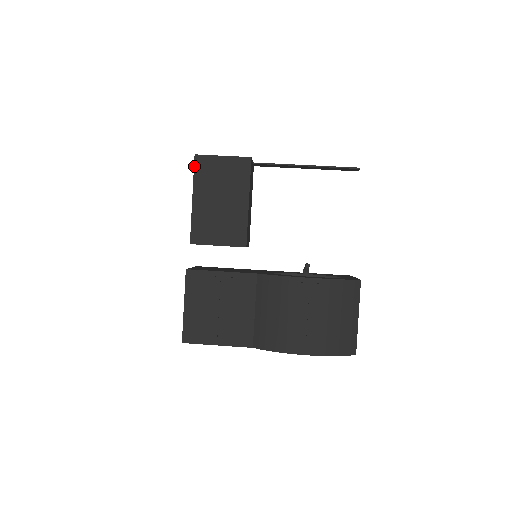
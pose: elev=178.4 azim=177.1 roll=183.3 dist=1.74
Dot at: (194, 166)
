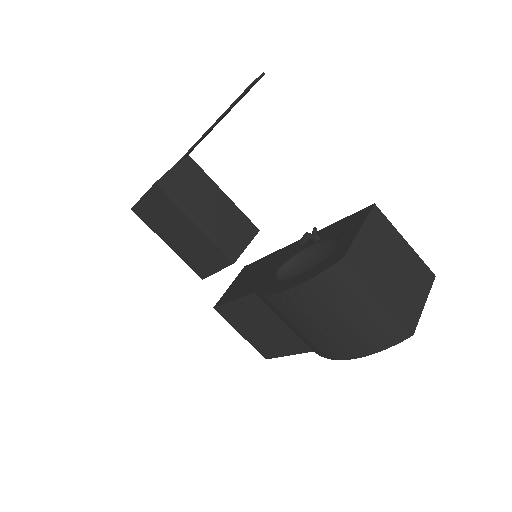
Dot at: occluded
